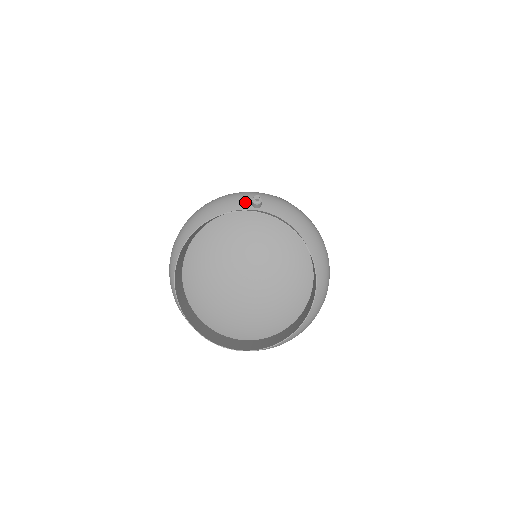
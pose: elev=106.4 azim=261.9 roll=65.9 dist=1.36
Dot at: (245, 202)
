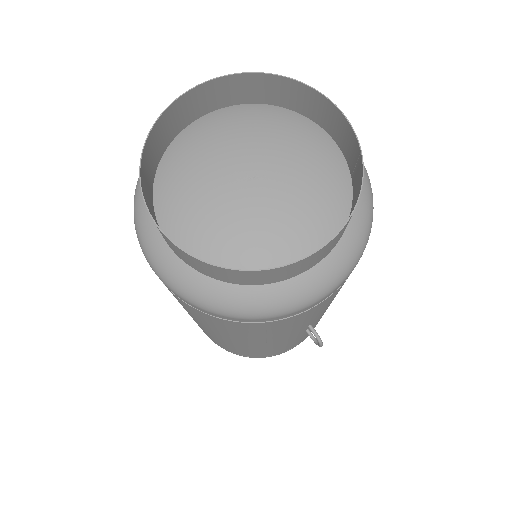
Dot at: occluded
